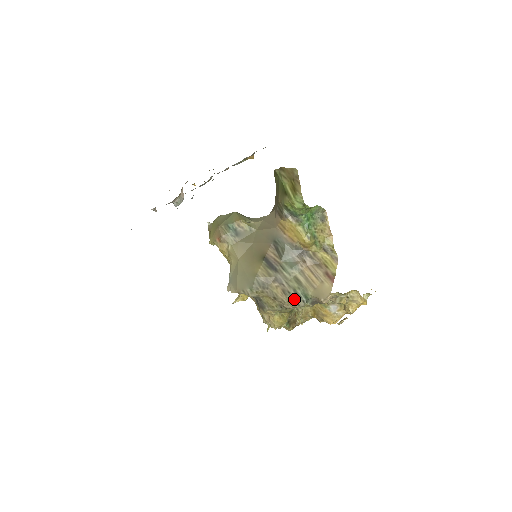
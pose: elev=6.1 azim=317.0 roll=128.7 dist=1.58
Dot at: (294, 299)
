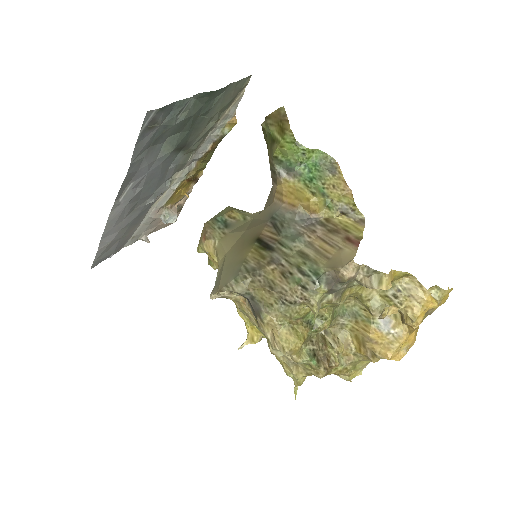
Dot at: (299, 282)
